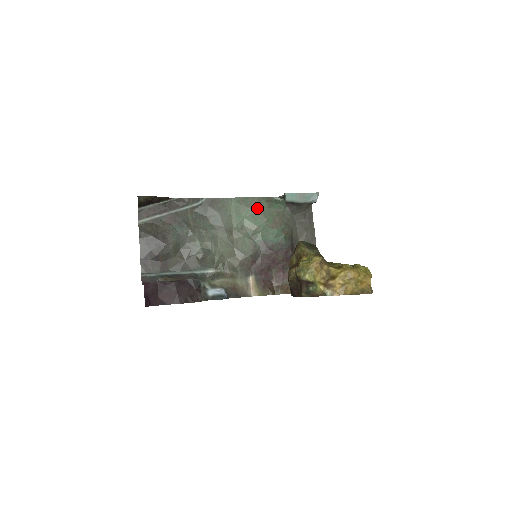
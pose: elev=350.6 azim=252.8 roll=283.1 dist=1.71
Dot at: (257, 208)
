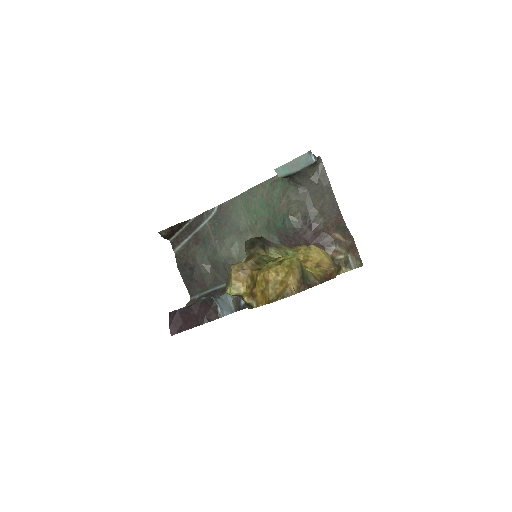
Dot at: (263, 196)
